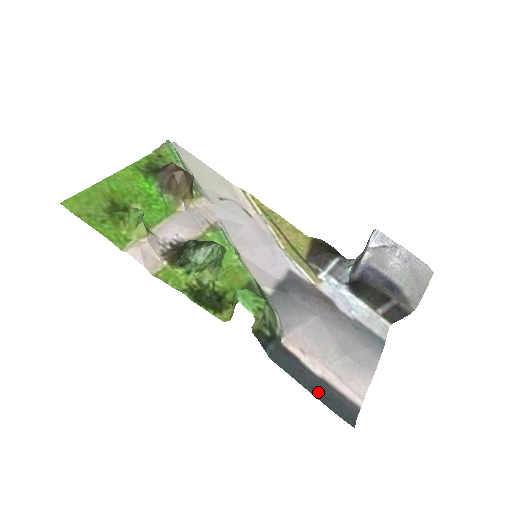
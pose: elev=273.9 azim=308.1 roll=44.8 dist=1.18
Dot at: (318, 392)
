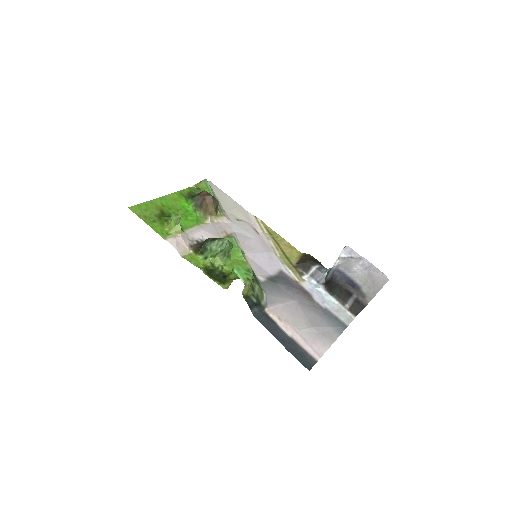
Dot at: (286, 344)
